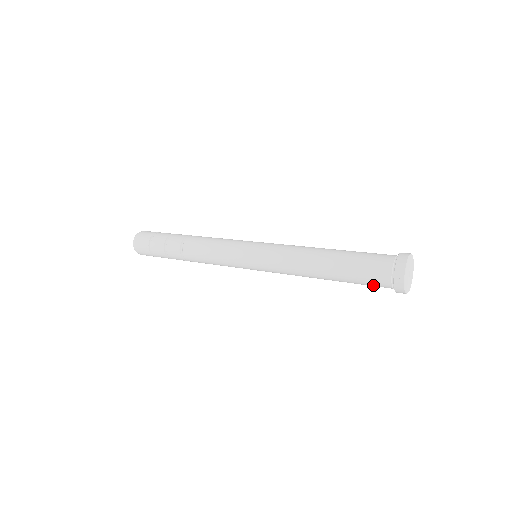
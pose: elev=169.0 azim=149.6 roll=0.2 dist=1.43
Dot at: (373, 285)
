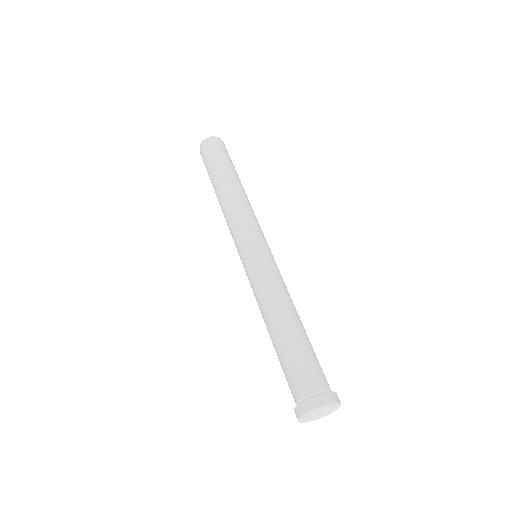
Dot at: occluded
